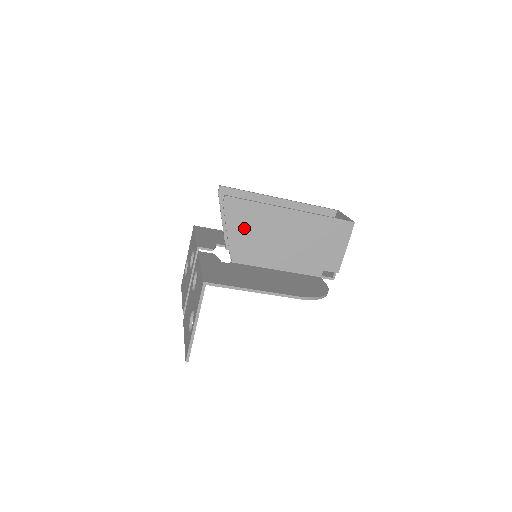
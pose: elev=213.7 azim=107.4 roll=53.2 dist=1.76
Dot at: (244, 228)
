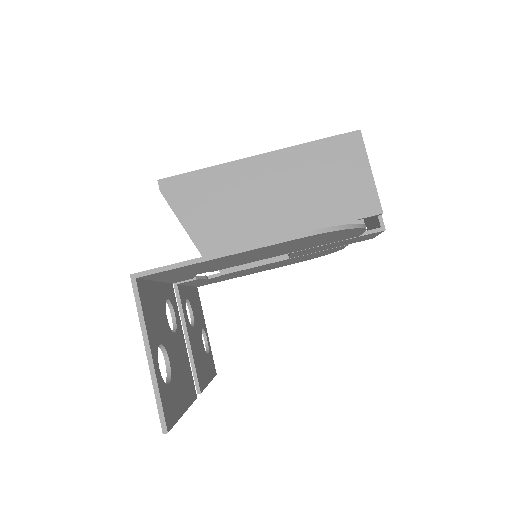
Dot at: (204, 211)
